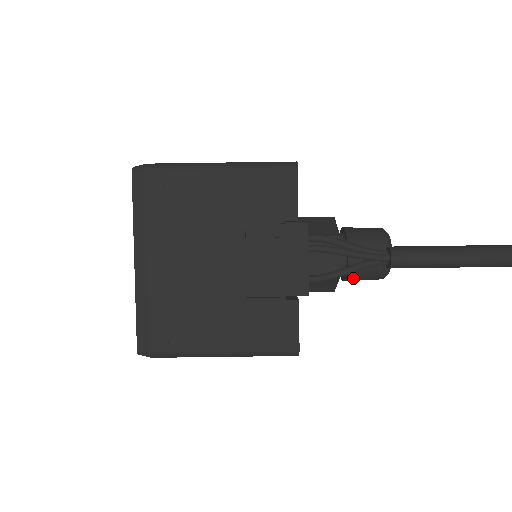
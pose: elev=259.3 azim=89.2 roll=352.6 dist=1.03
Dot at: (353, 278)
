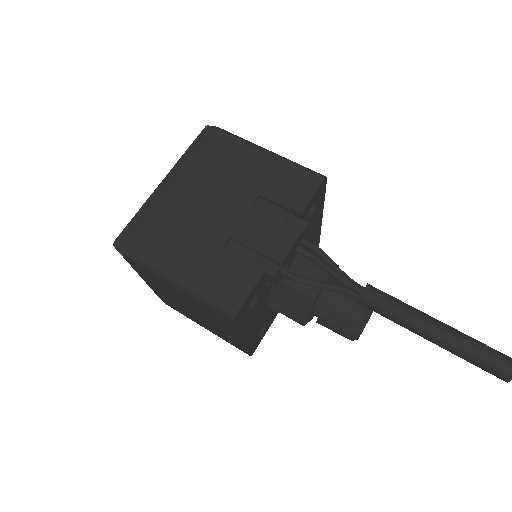
Dot at: (326, 318)
